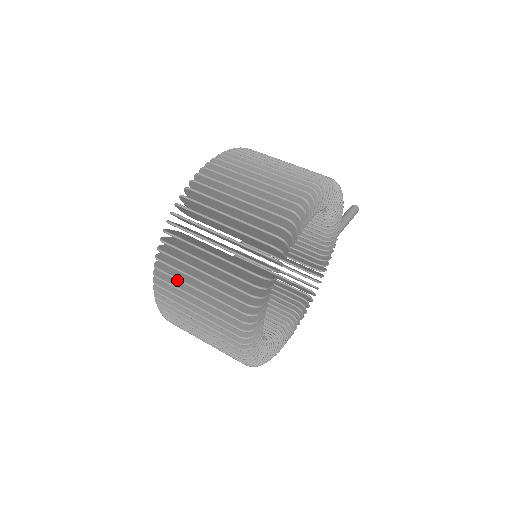
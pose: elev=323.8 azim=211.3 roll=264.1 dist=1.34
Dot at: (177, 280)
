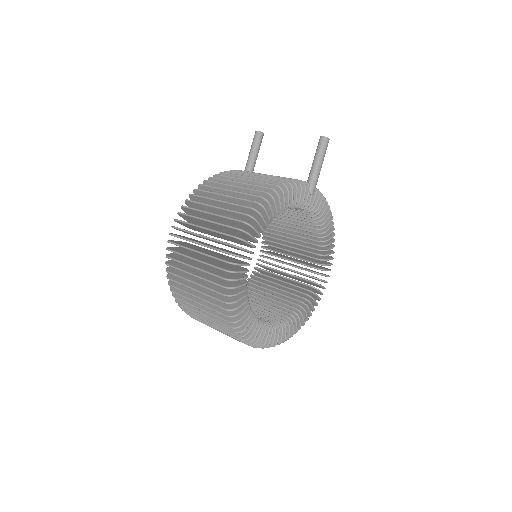
Dot at: occluded
